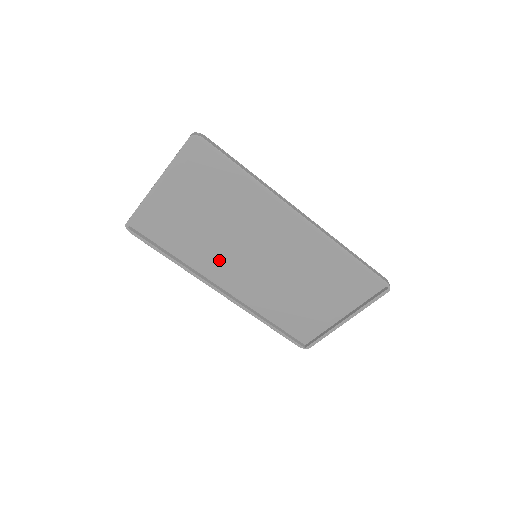
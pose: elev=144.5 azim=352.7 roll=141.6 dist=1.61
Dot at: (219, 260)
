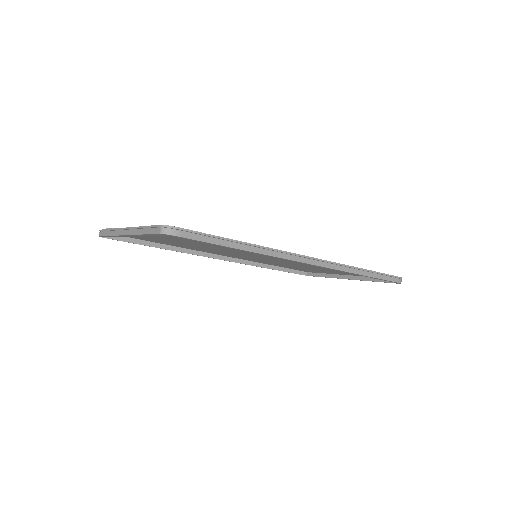
Dot at: (214, 251)
